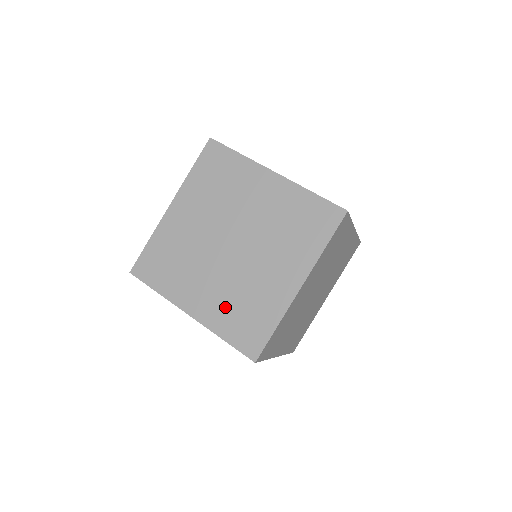
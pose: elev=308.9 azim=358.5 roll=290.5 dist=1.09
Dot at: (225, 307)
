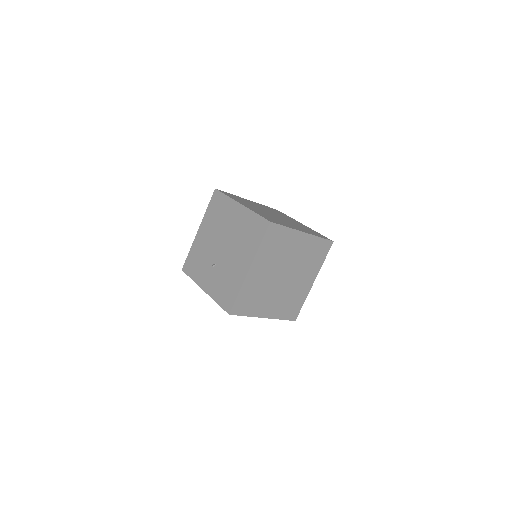
Dot at: (282, 306)
